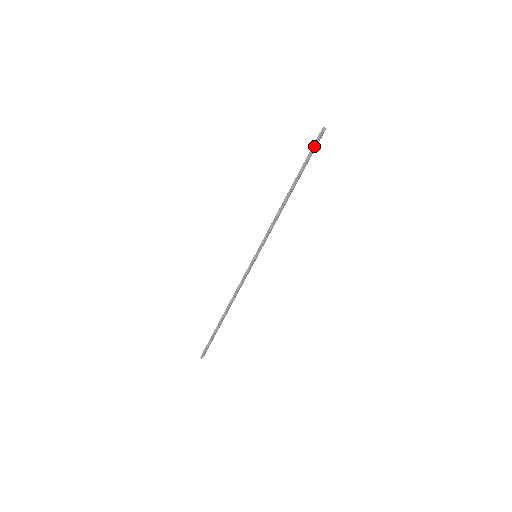
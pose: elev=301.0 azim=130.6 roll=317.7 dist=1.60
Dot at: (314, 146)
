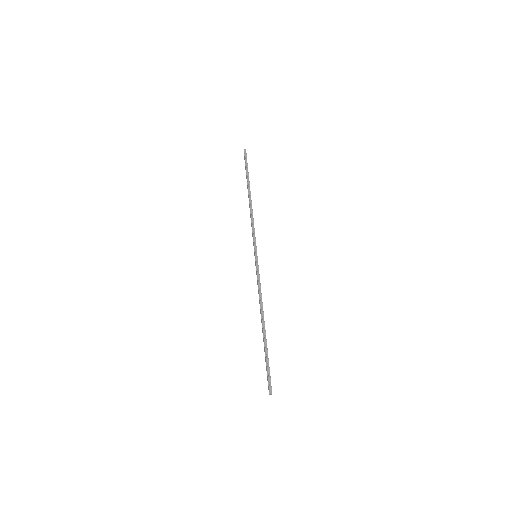
Dot at: (246, 162)
